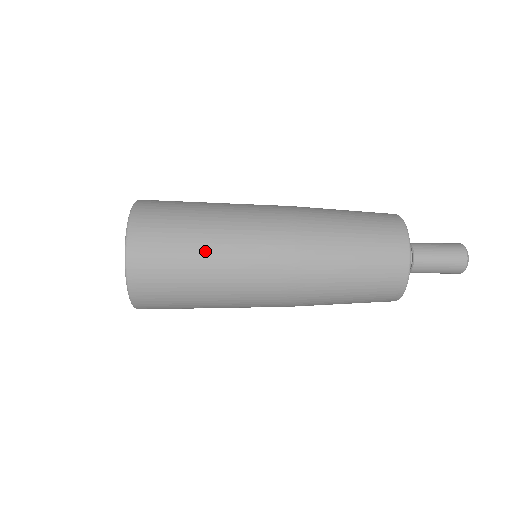
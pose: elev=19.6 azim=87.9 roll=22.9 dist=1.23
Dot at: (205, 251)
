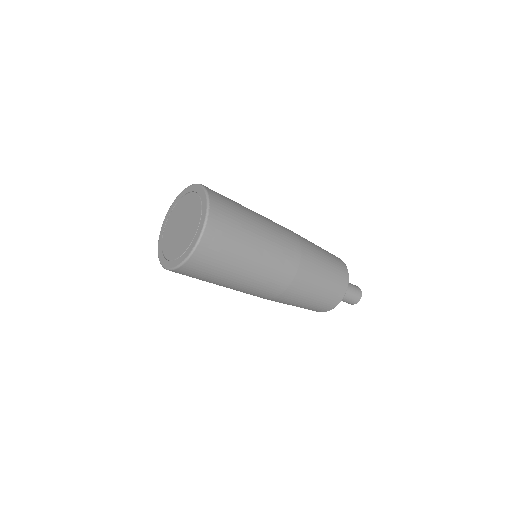
Dot at: (251, 250)
